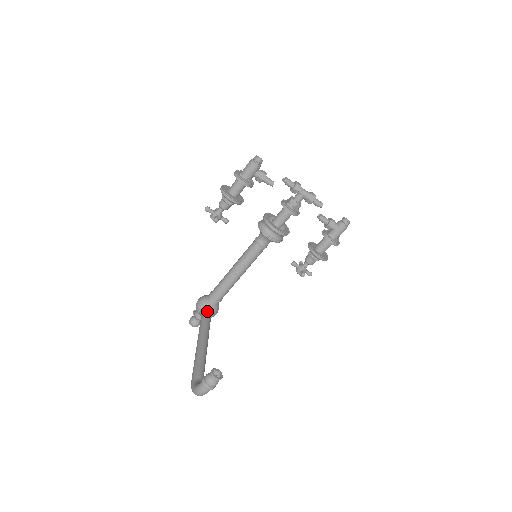
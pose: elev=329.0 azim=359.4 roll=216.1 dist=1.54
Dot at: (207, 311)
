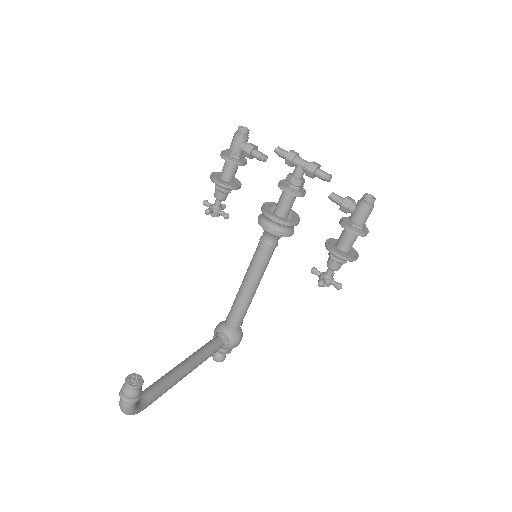
Dot at: (218, 336)
